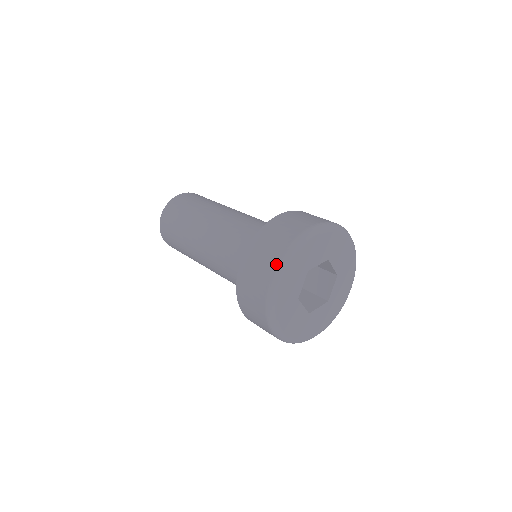
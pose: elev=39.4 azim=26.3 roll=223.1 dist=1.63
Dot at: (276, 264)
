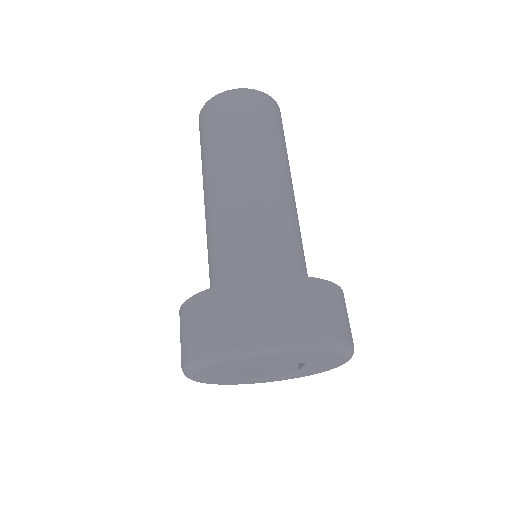
Dot at: (249, 342)
